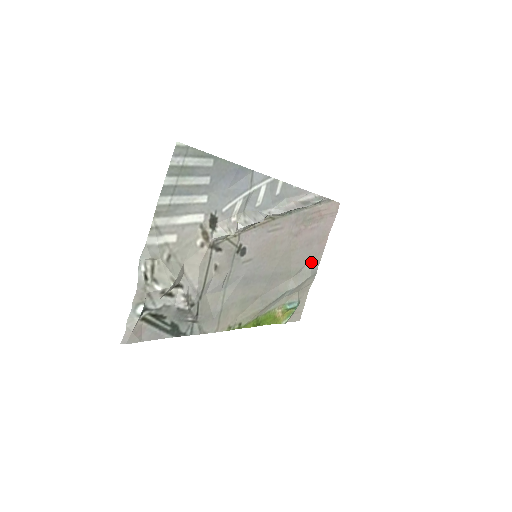
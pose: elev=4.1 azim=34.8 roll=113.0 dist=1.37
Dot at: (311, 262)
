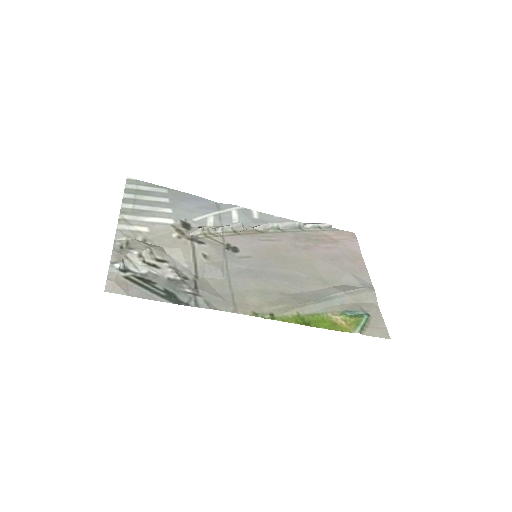
Dot at: (353, 276)
